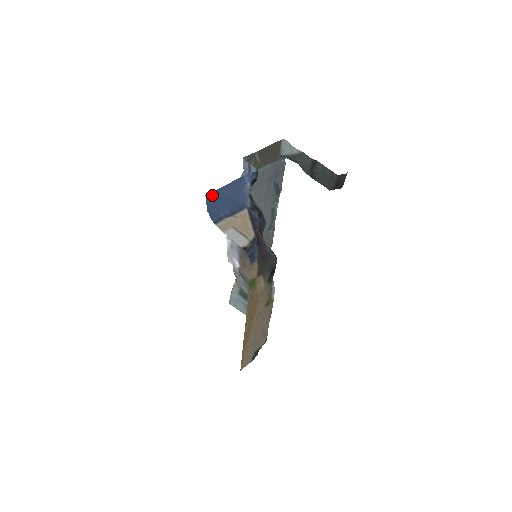
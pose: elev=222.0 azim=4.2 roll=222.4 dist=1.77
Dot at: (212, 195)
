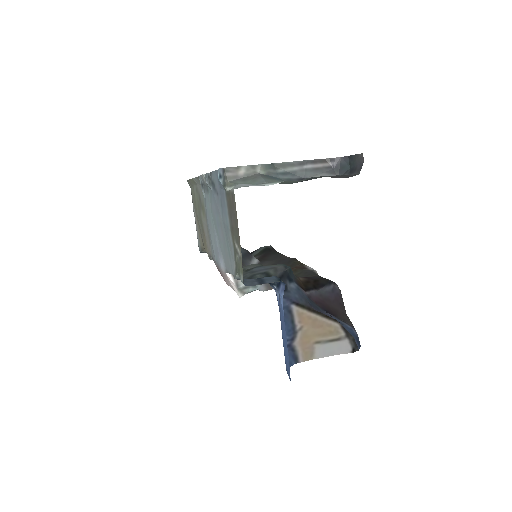
Dot at: (288, 369)
